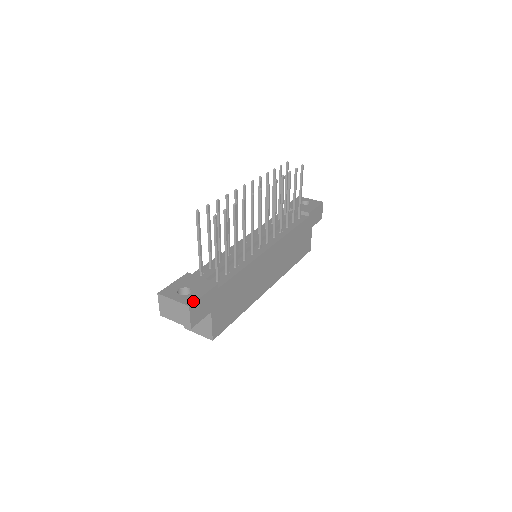
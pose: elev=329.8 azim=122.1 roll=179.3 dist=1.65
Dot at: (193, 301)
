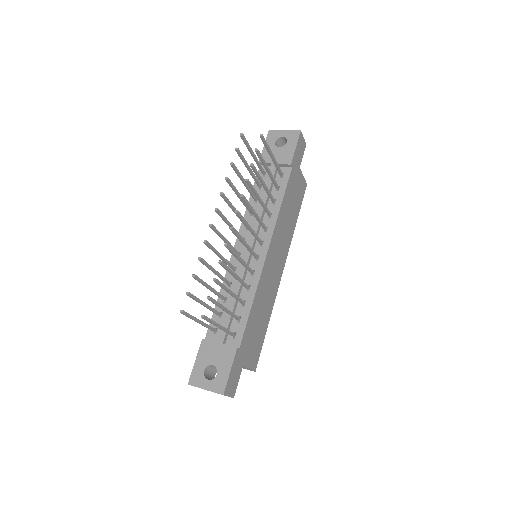
Dot at: (224, 386)
